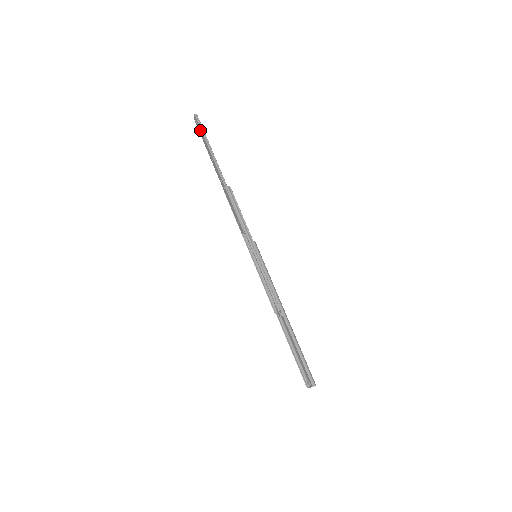
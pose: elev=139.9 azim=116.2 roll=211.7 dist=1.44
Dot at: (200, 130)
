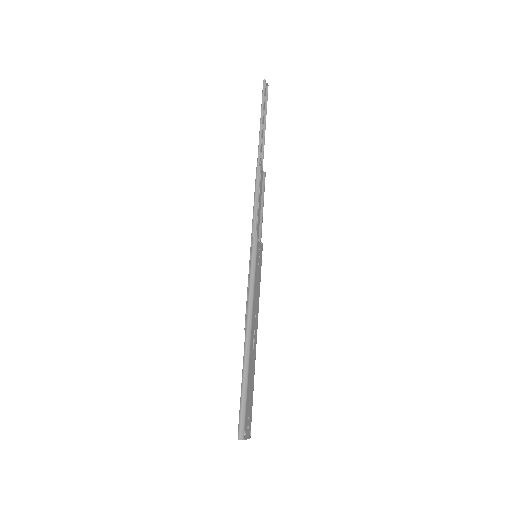
Dot at: (262, 98)
